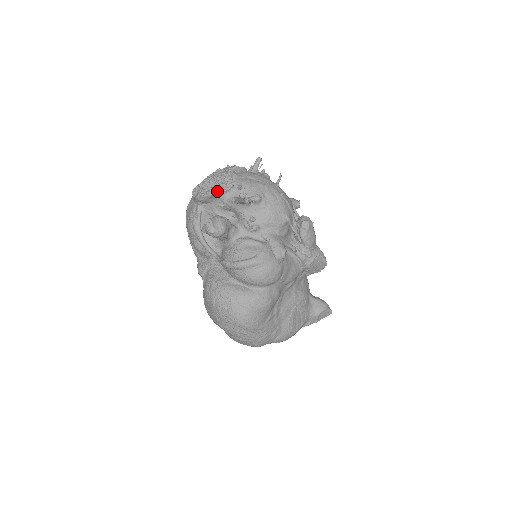
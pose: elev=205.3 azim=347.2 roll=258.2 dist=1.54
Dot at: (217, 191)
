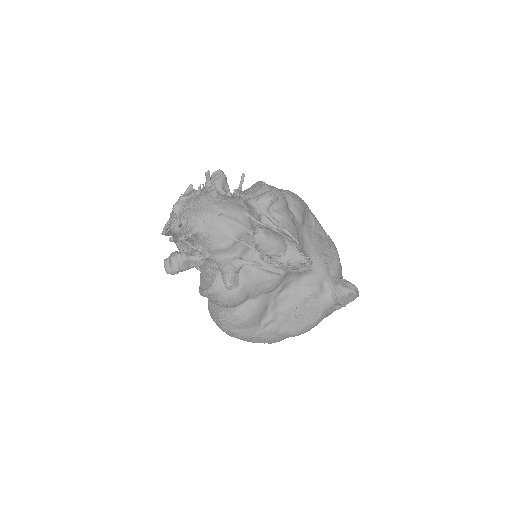
Dot at: (166, 230)
